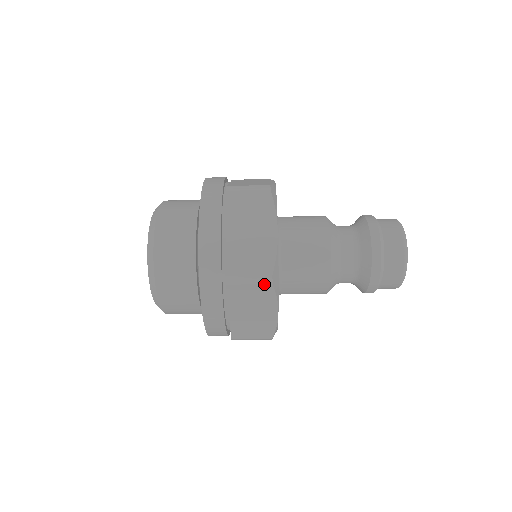
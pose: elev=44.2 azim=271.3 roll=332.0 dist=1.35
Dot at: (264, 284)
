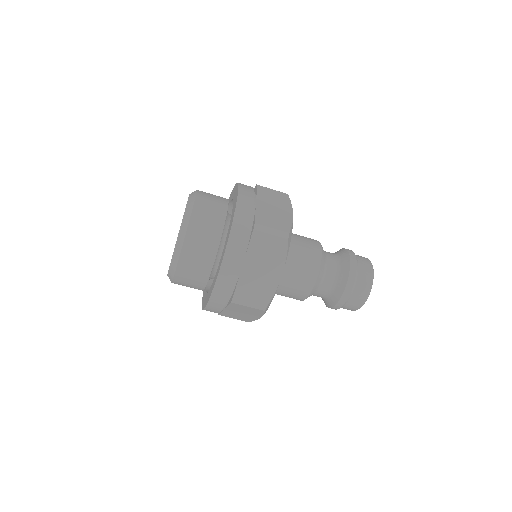
Dot at: (282, 238)
